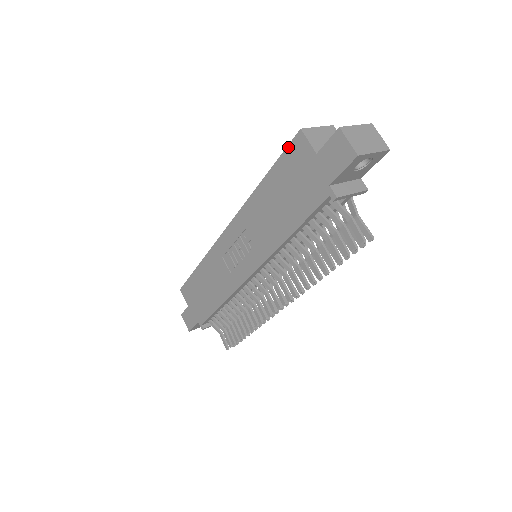
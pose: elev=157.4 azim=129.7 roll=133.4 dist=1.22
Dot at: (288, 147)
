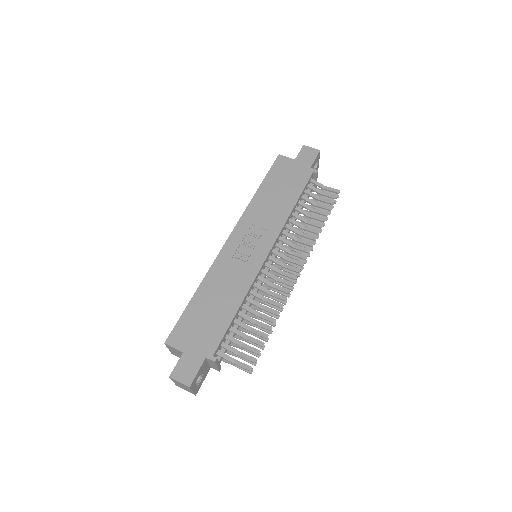
Dot at: (273, 164)
